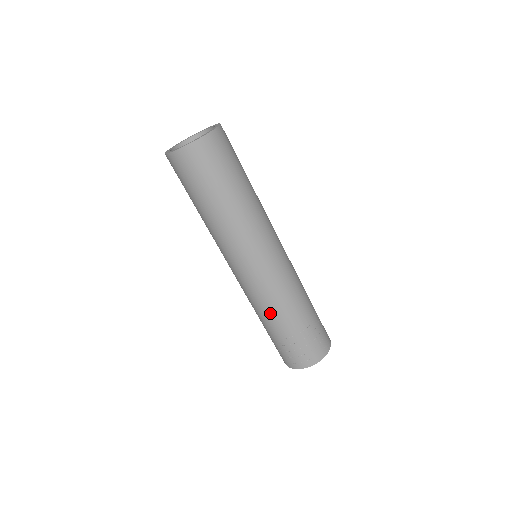
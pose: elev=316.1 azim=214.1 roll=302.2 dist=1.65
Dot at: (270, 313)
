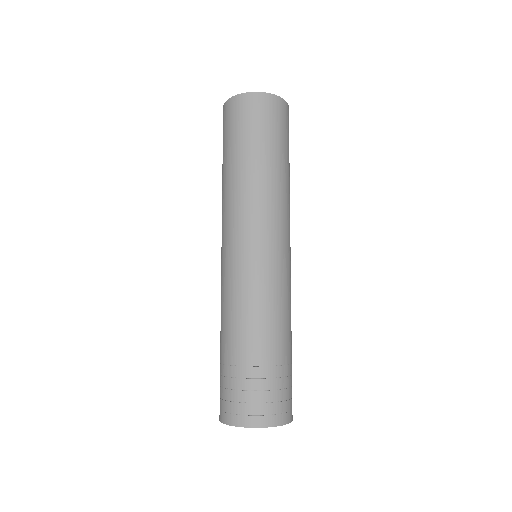
Dot at: (226, 319)
